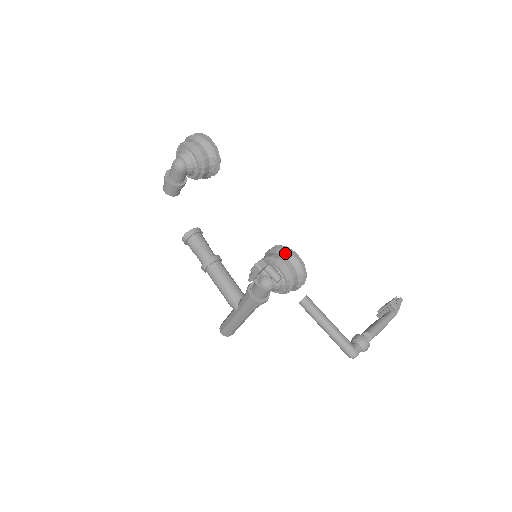
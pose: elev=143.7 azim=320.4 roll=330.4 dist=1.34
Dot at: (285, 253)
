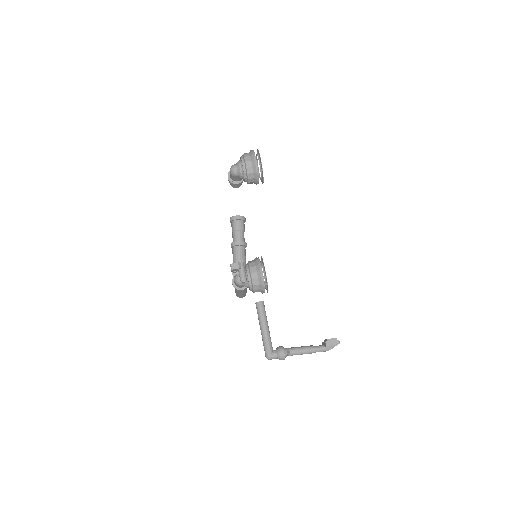
Dot at: (258, 266)
